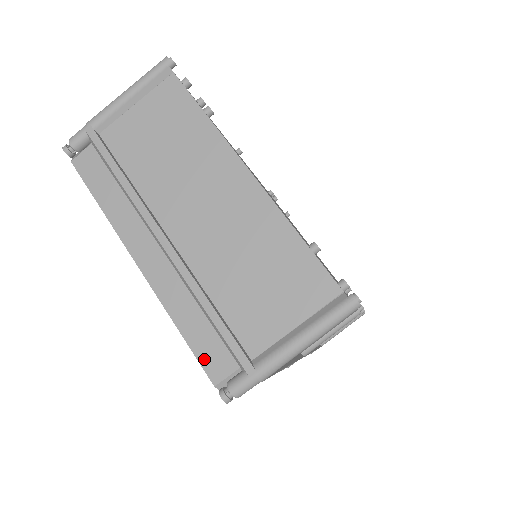
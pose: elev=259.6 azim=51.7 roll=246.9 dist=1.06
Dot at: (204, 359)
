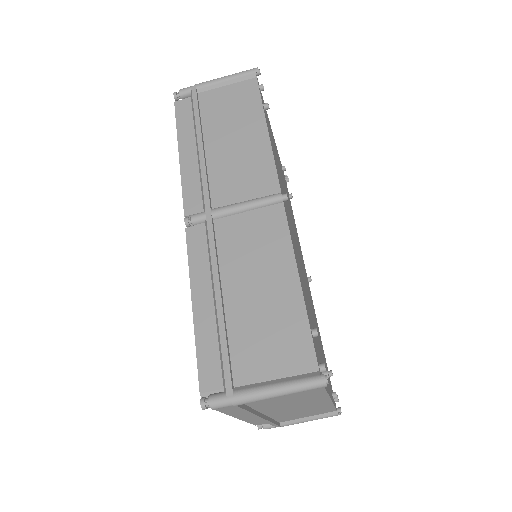
Dot at: (256, 424)
